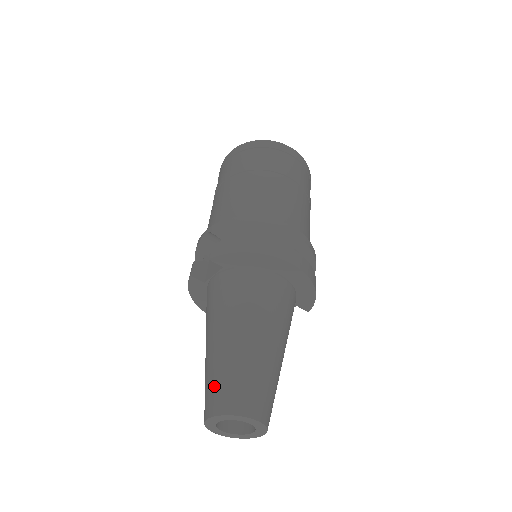
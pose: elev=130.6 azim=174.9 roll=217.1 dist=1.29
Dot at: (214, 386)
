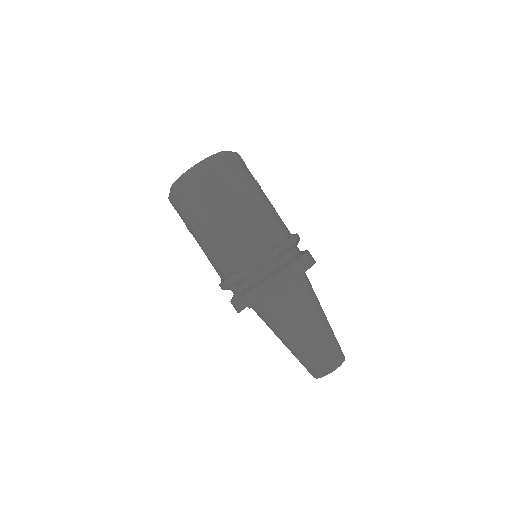
Dot at: (308, 365)
